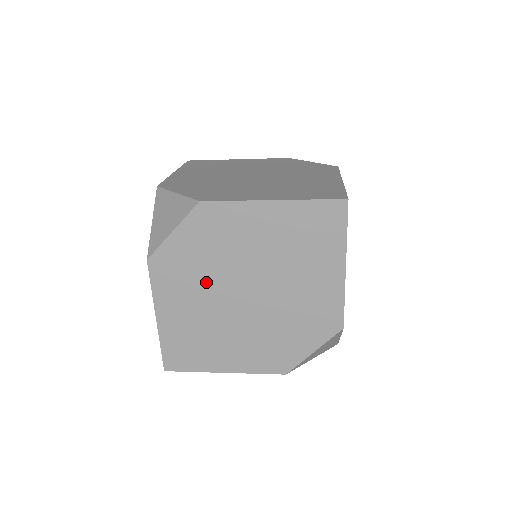
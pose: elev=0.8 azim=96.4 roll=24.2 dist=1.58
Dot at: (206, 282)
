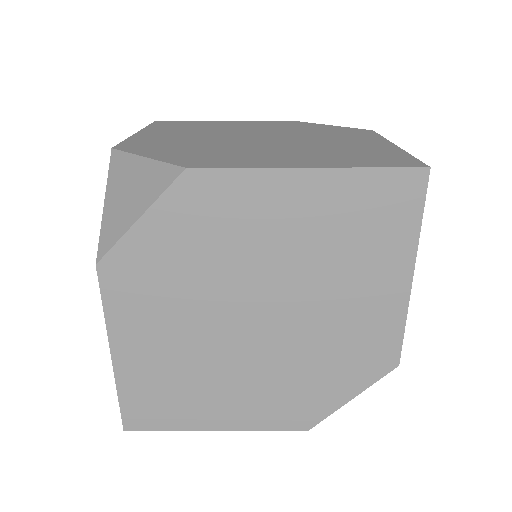
Dot at: (192, 299)
